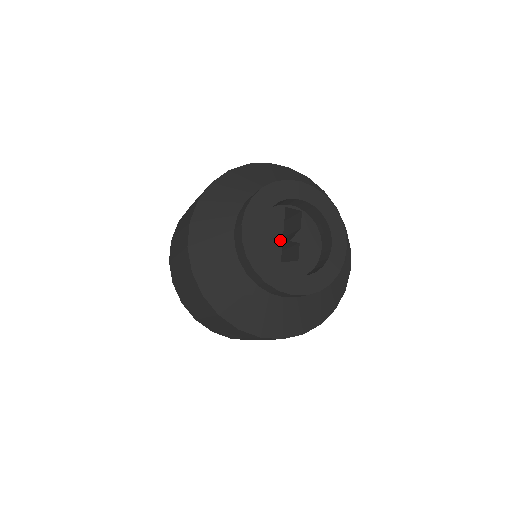
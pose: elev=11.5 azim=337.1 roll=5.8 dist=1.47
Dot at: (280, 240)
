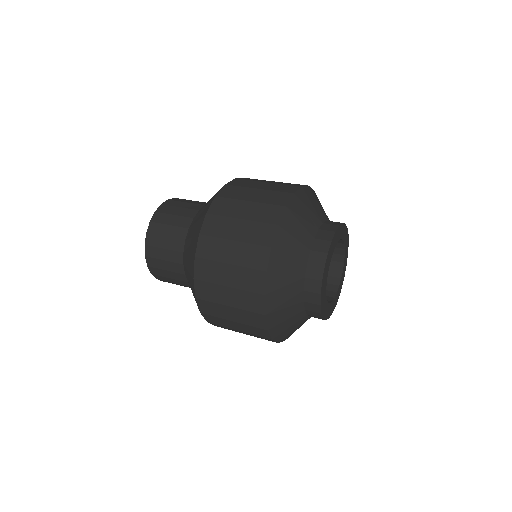
Dot at: occluded
